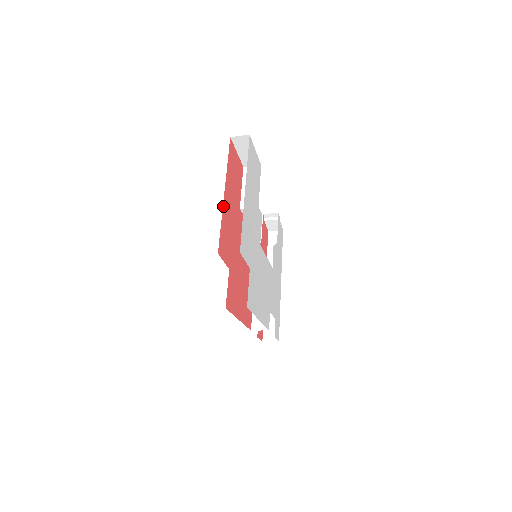
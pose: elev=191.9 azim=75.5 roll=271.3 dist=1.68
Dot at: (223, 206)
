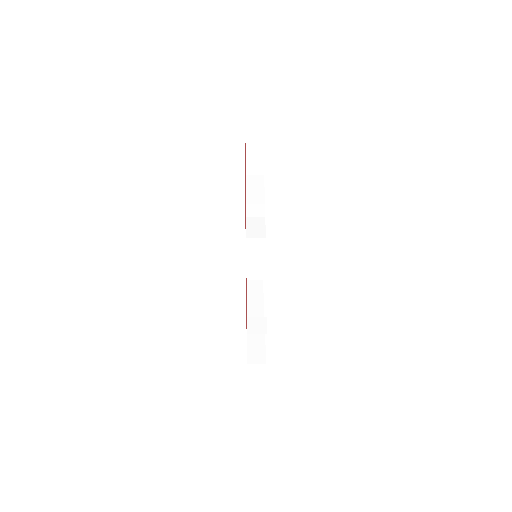
Dot at: occluded
